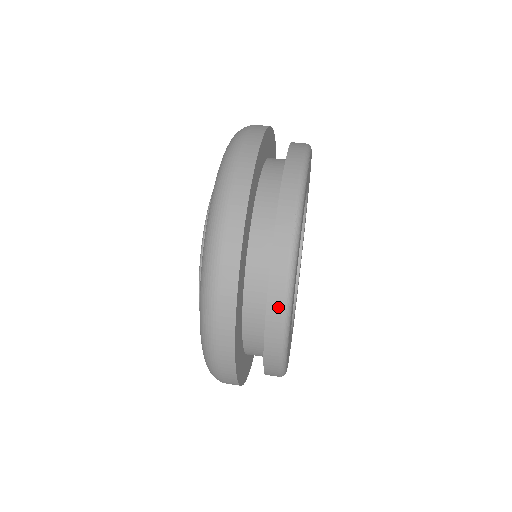
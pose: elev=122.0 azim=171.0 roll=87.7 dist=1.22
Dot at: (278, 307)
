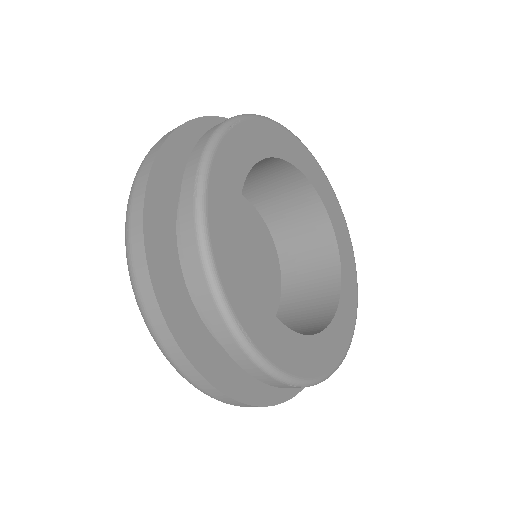
Dot at: (202, 283)
